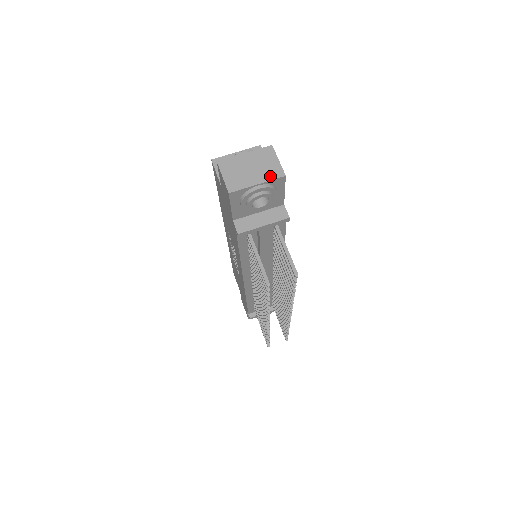
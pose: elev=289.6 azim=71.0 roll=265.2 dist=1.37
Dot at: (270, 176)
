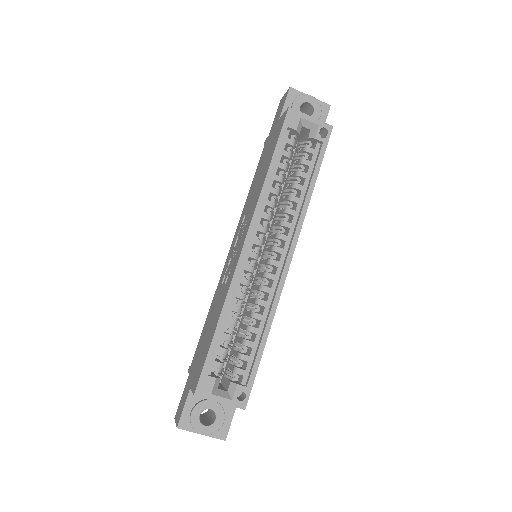
Dot at: occluded
